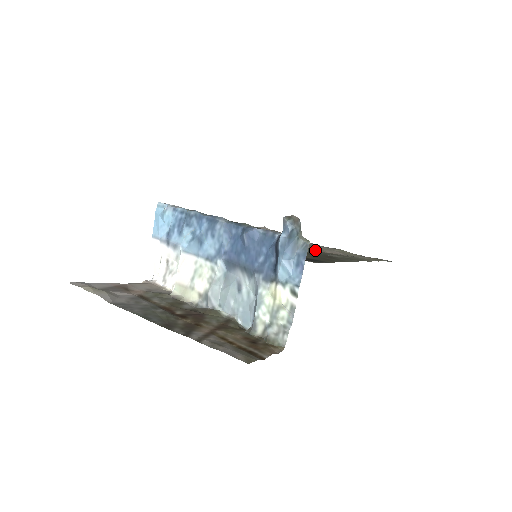
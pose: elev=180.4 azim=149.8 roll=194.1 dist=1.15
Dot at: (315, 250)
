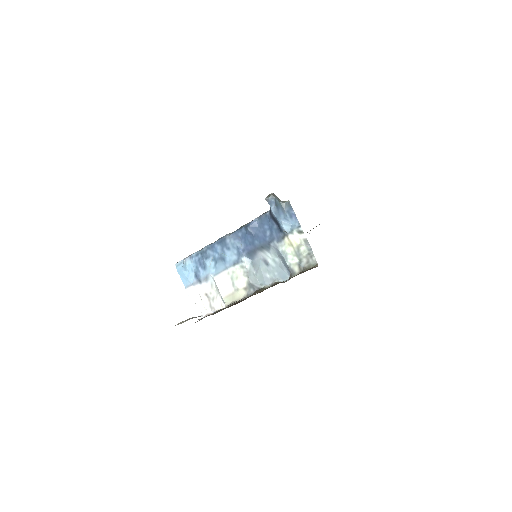
Dot at: occluded
